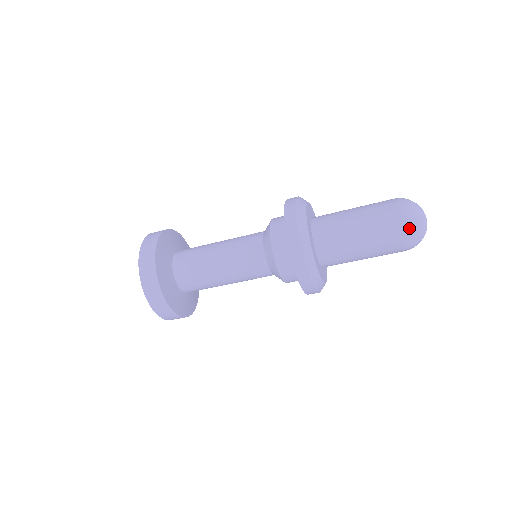
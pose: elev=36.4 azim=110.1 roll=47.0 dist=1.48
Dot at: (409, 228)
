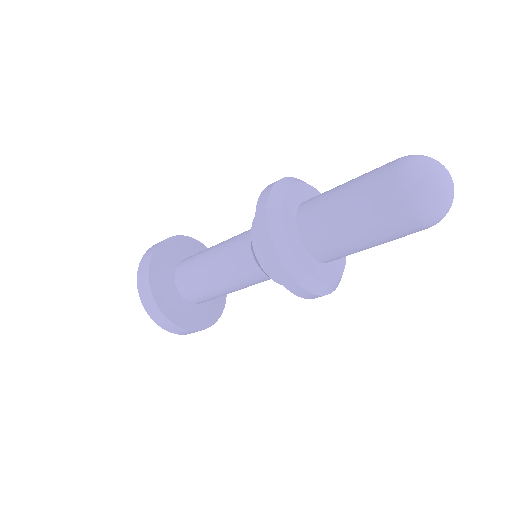
Dot at: (428, 220)
